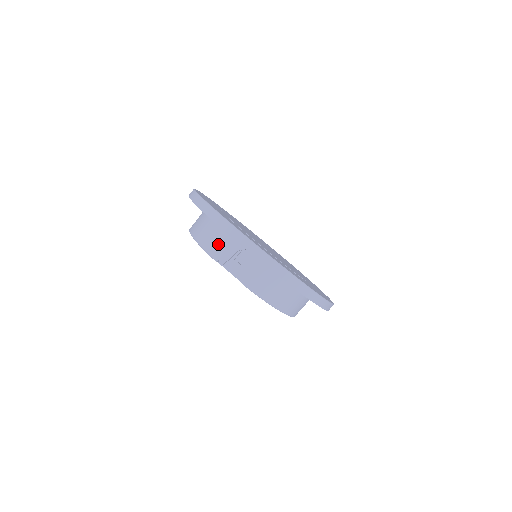
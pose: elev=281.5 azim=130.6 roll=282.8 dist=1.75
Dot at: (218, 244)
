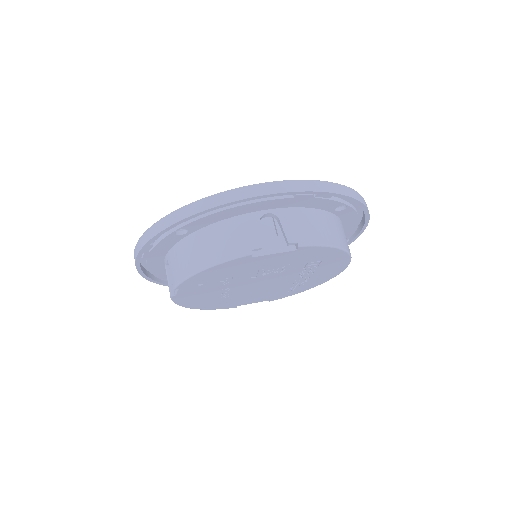
Dot at: (233, 238)
